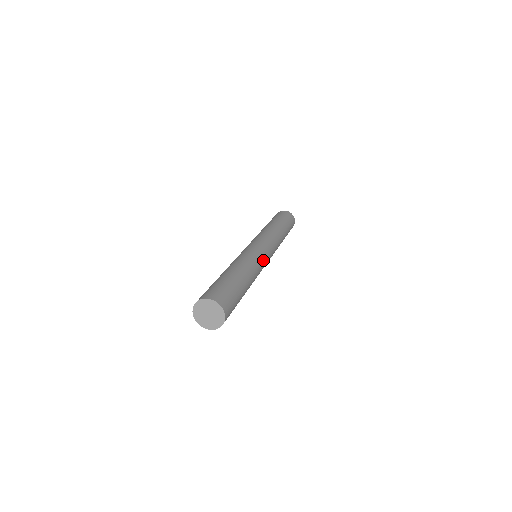
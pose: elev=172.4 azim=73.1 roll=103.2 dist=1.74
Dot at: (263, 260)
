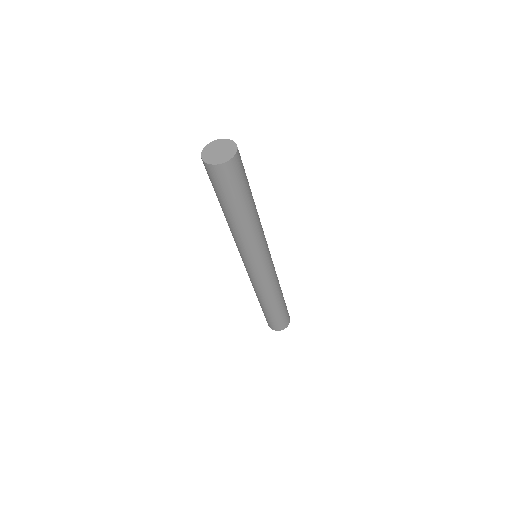
Dot at: (266, 241)
